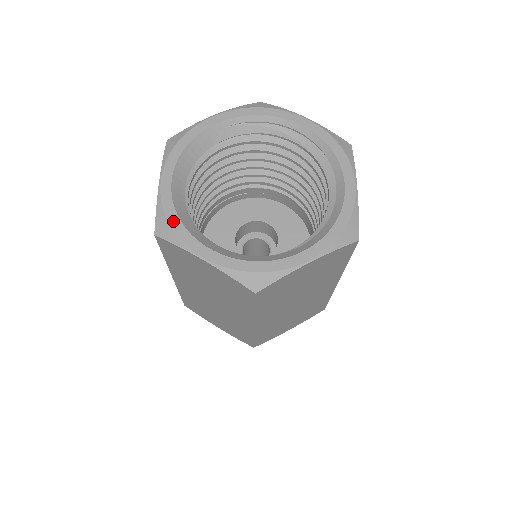
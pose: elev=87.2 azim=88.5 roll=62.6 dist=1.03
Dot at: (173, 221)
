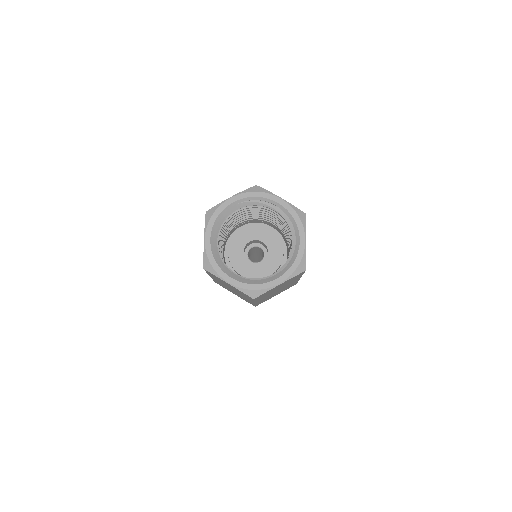
Dot at: (213, 263)
